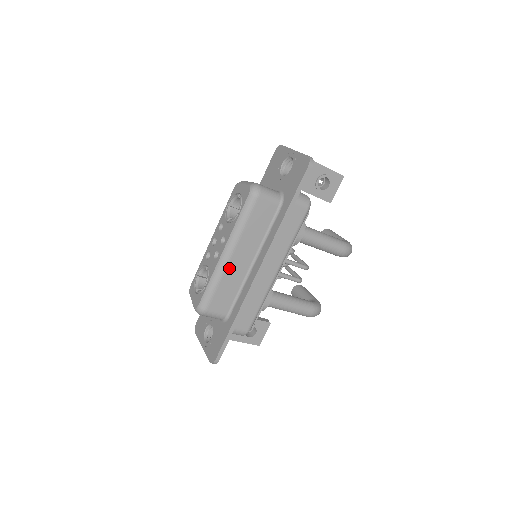
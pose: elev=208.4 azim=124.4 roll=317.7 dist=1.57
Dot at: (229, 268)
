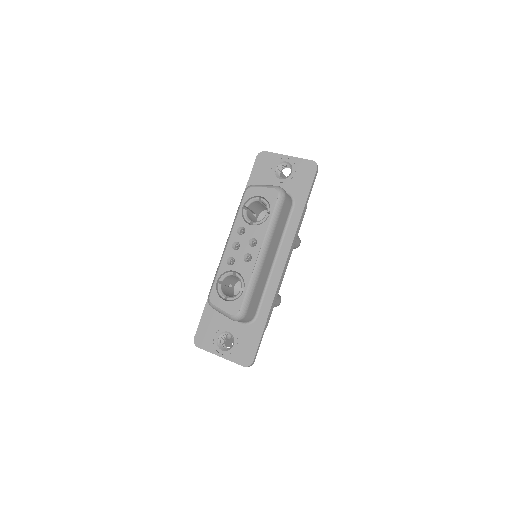
Dot at: (263, 268)
